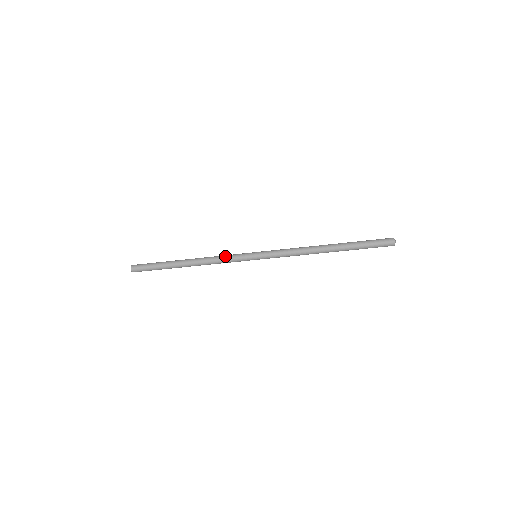
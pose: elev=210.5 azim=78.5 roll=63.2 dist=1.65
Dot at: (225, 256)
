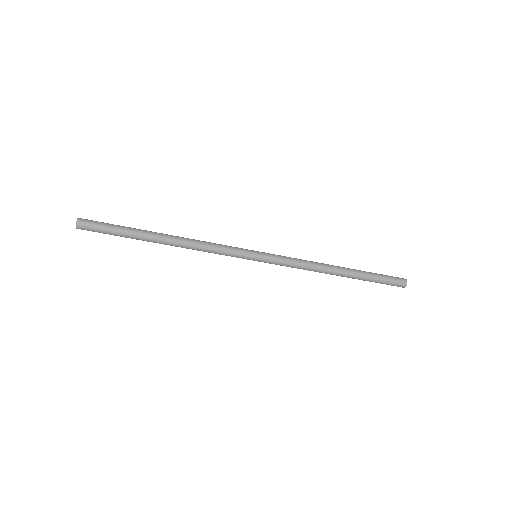
Dot at: occluded
